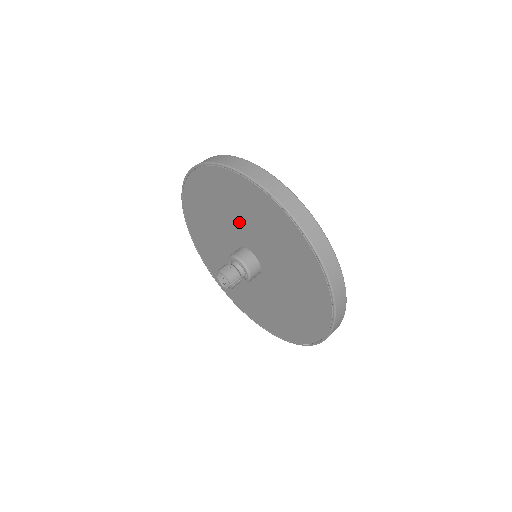
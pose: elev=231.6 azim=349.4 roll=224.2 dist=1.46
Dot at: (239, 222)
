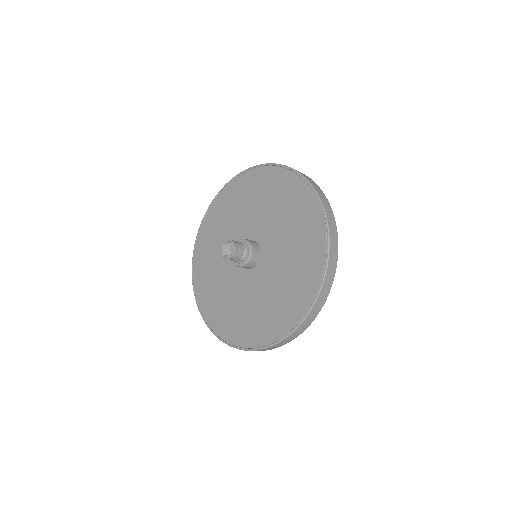
Dot at: (248, 215)
